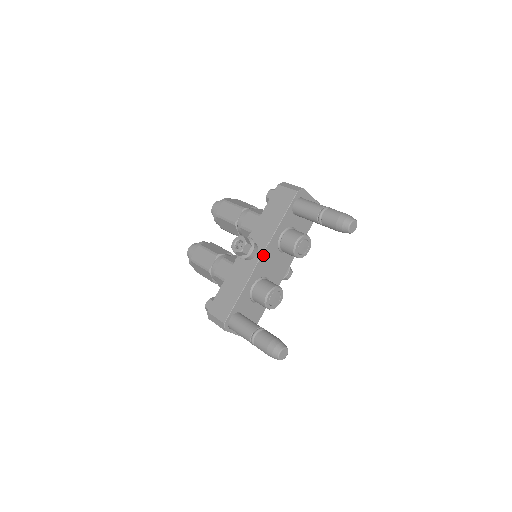
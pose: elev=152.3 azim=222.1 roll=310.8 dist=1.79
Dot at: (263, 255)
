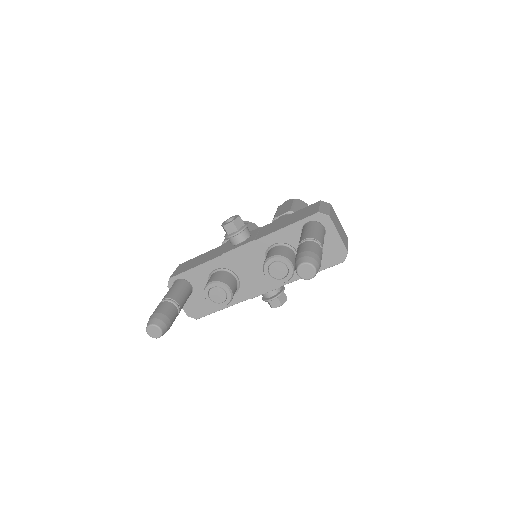
Dot at: (242, 248)
